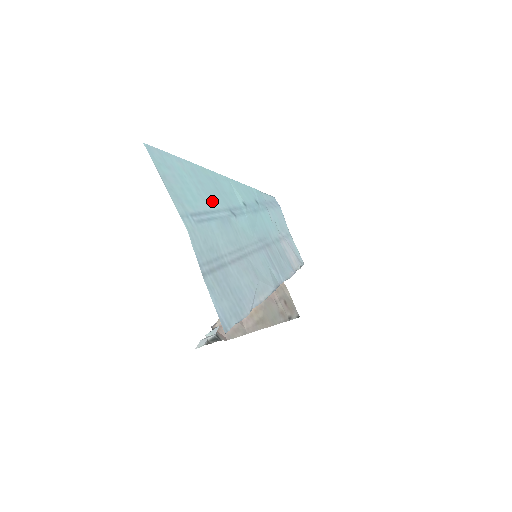
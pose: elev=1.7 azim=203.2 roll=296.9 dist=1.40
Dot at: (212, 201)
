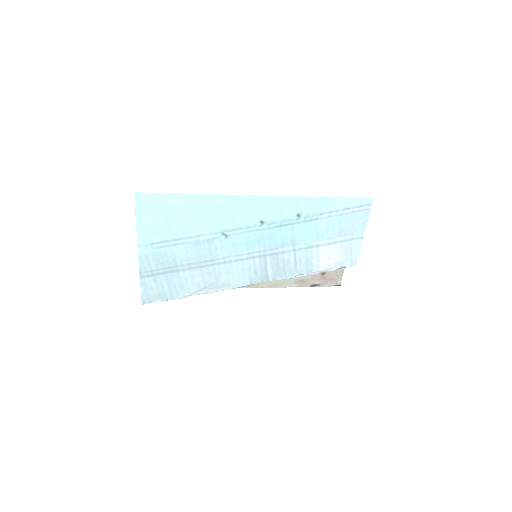
Dot at: (197, 228)
